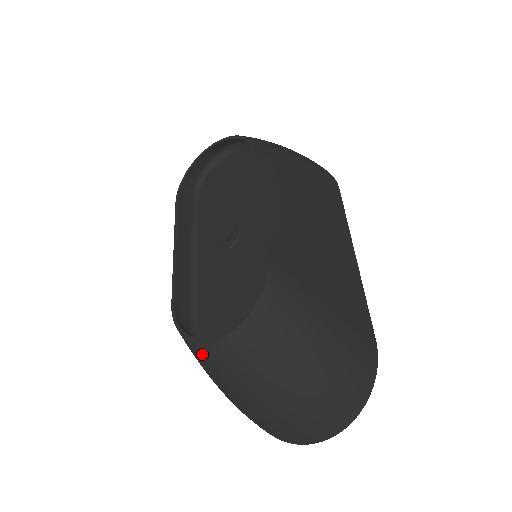
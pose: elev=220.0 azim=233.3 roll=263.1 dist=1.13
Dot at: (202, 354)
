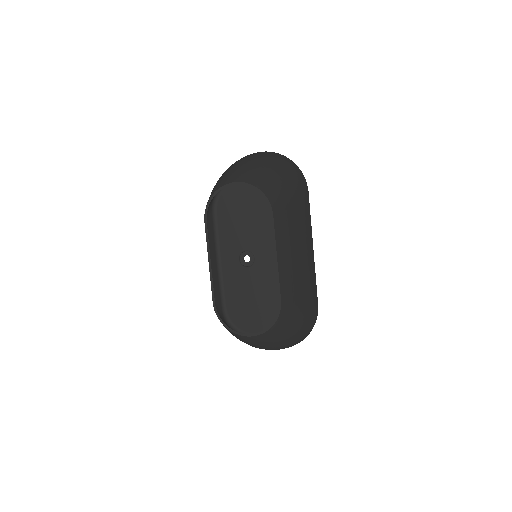
Dot at: (236, 335)
